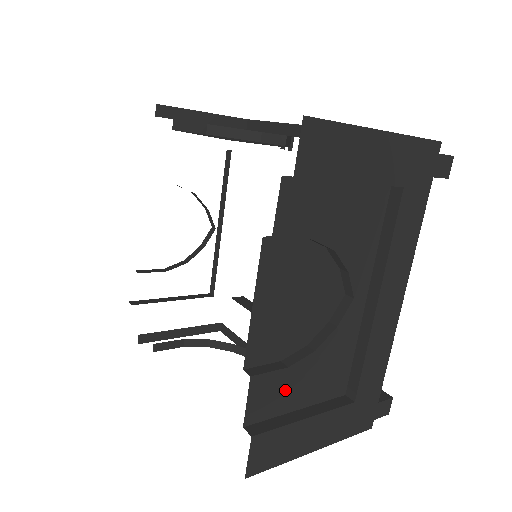
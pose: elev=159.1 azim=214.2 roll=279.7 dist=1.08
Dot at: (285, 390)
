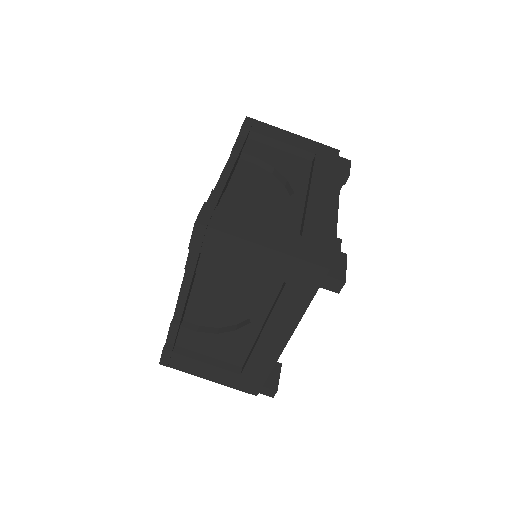
Dot at: (195, 341)
